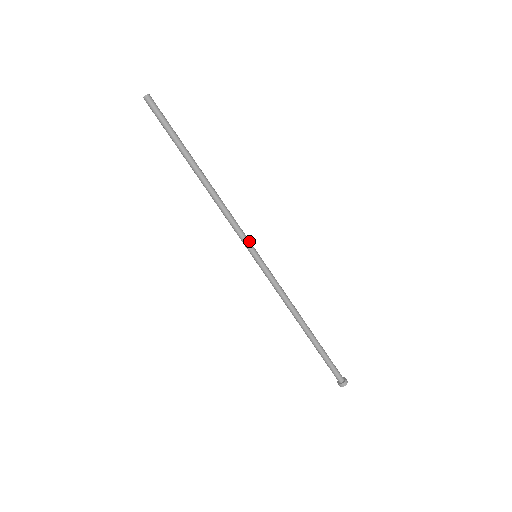
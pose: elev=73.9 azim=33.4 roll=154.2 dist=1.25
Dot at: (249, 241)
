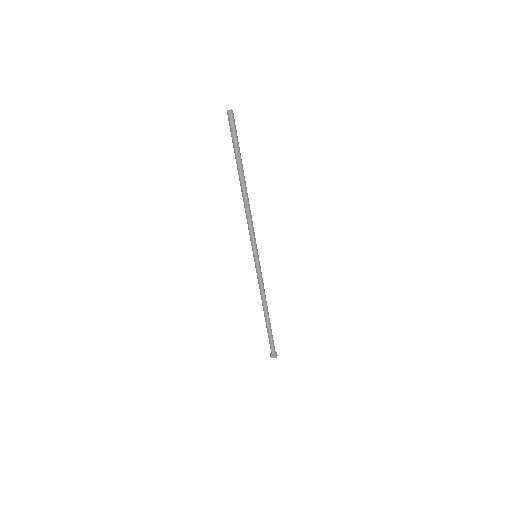
Dot at: (256, 245)
